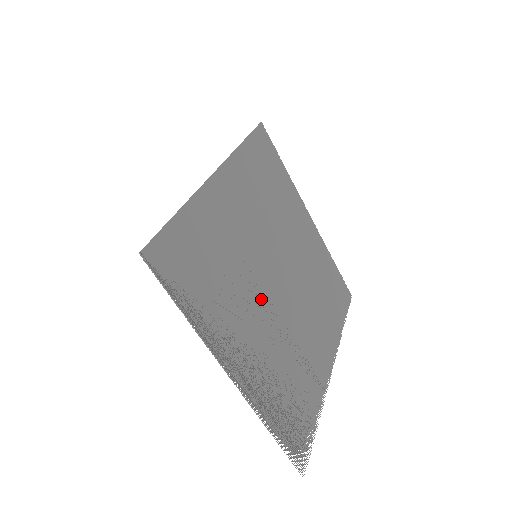
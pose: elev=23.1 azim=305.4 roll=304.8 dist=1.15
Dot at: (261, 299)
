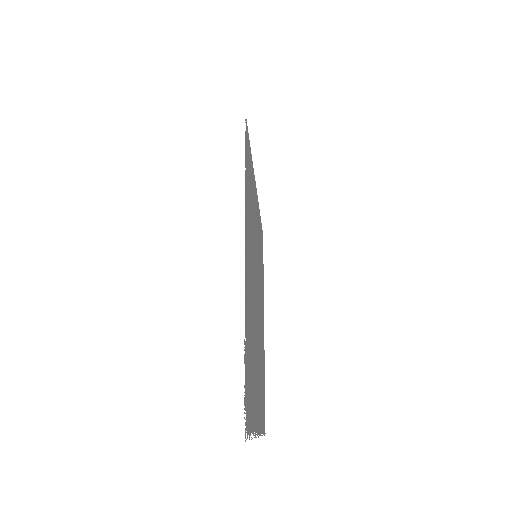
Dot at: (254, 275)
